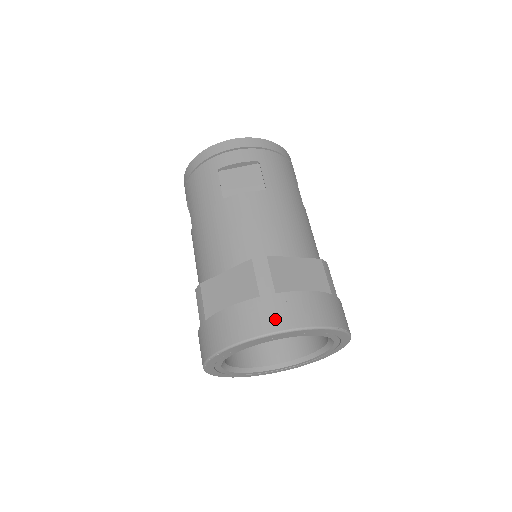
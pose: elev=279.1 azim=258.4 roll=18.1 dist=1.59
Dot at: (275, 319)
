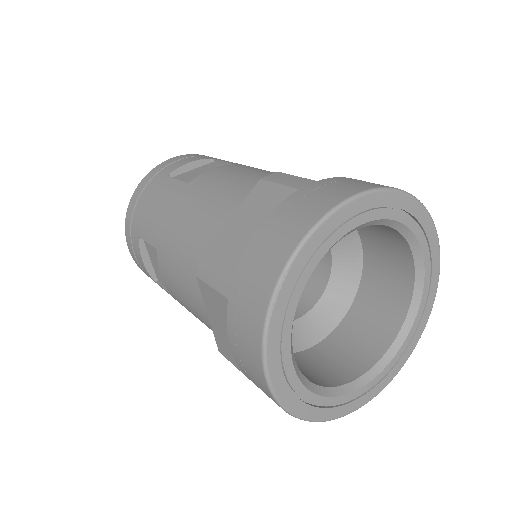
Dot at: (339, 191)
